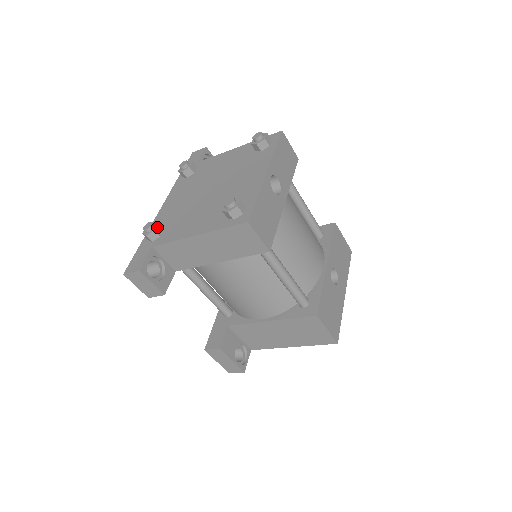
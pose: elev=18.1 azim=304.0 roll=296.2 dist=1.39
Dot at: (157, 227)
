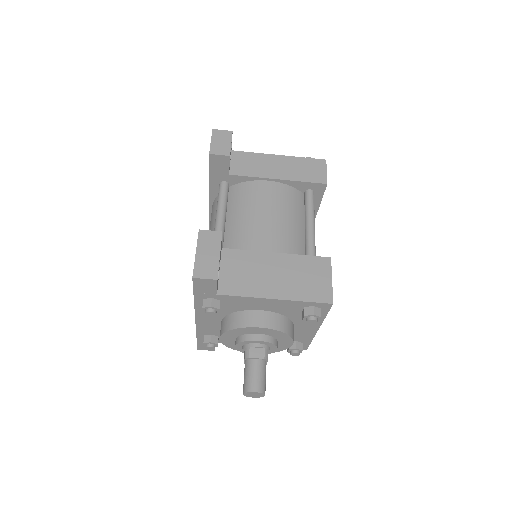
Dot at: occluded
